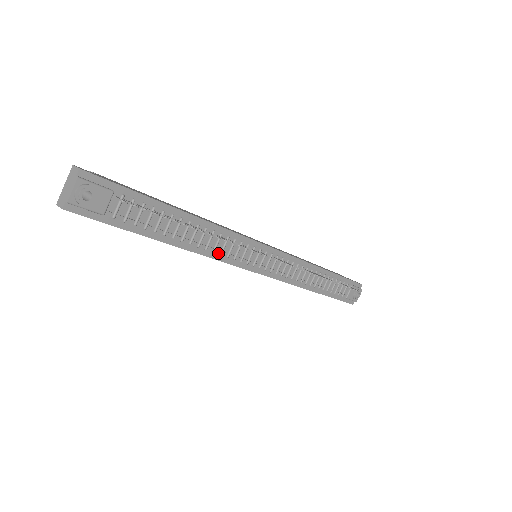
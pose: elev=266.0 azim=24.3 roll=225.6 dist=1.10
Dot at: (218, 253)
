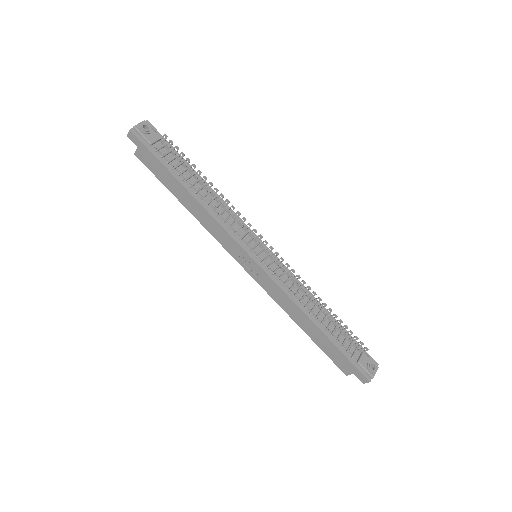
Dot at: (222, 221)
